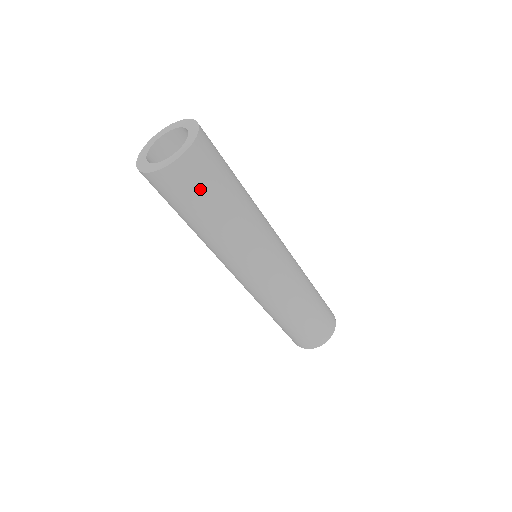
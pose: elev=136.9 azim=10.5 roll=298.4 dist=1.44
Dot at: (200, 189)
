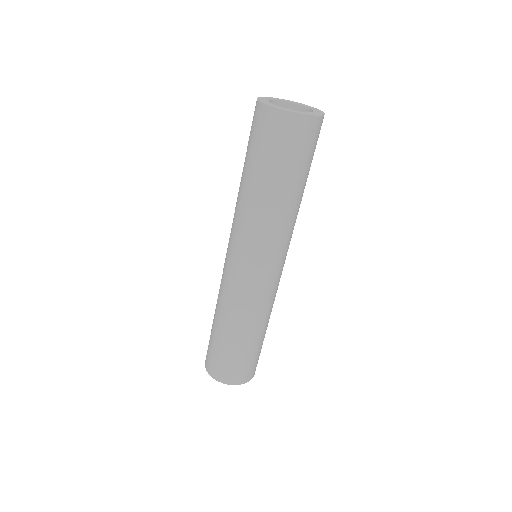
Dot at: (281, 150)
